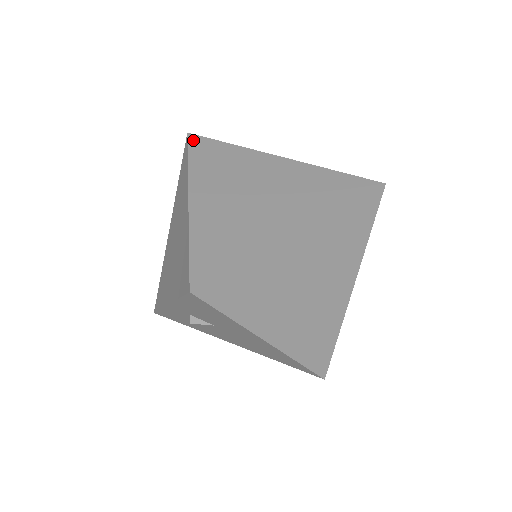
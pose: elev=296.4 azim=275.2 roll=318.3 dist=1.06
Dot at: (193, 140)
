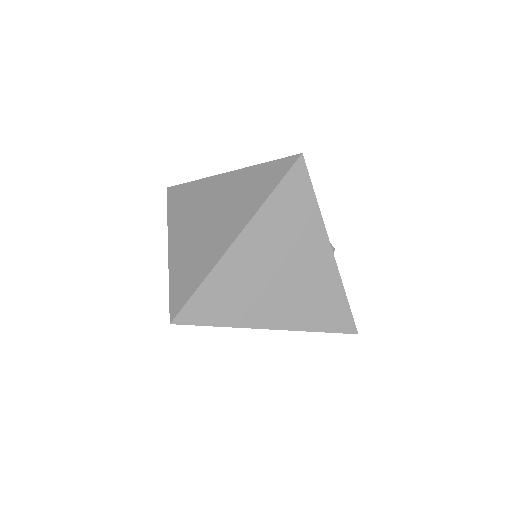
Dot at: (297, 169)
